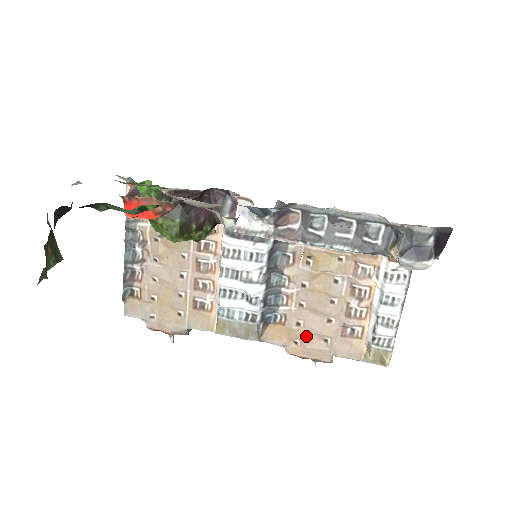
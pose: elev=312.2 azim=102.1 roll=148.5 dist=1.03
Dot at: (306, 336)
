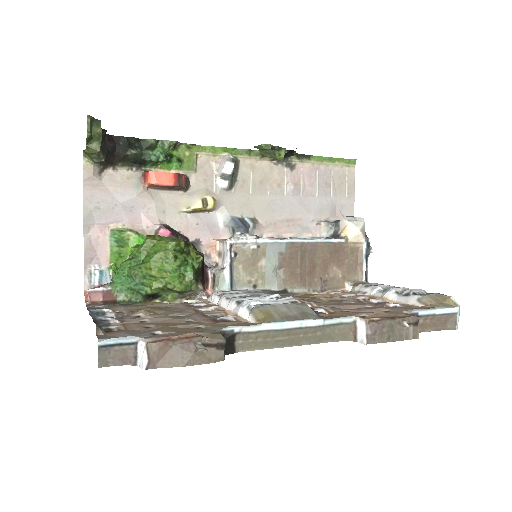
Dot at: (365, 312)
